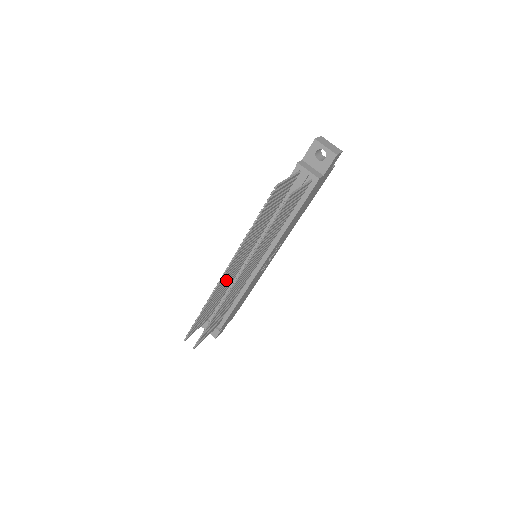
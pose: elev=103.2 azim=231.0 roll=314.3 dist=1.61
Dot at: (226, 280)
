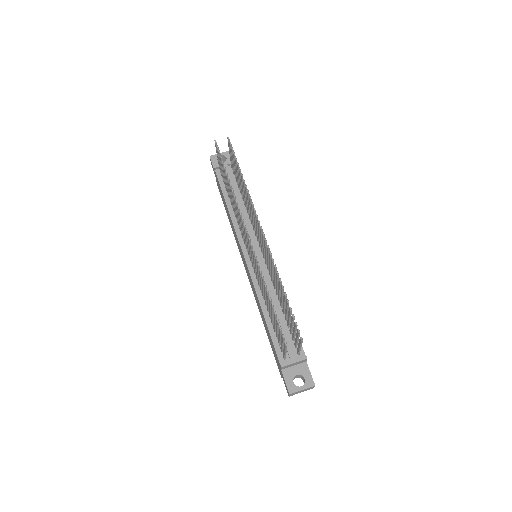
Dot at: occluded
